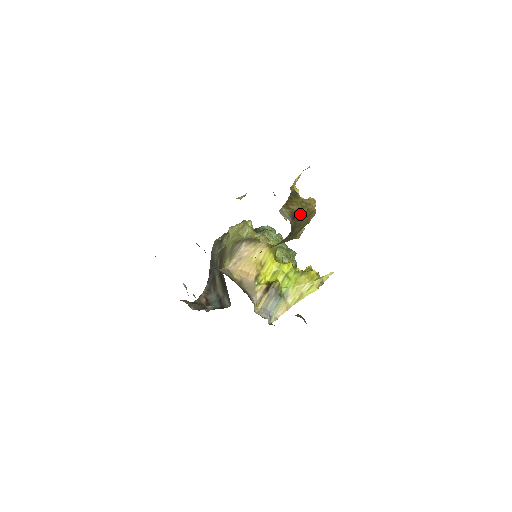
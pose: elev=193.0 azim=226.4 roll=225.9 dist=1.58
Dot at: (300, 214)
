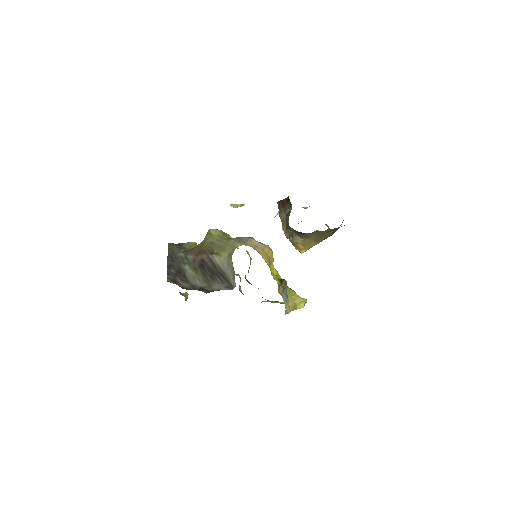
Dot at: occluded
